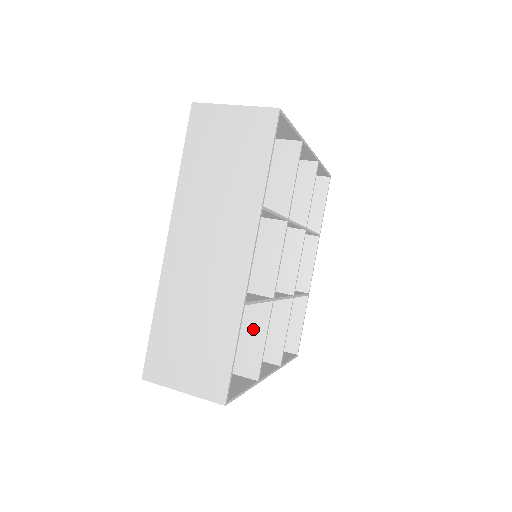
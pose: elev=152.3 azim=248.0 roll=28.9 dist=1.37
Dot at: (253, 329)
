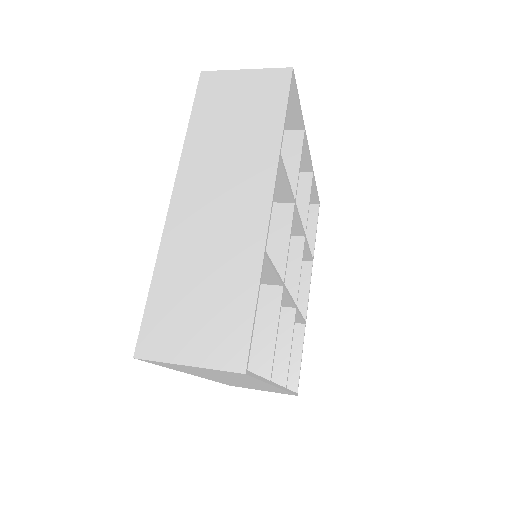
Dot at: (261, 320)
